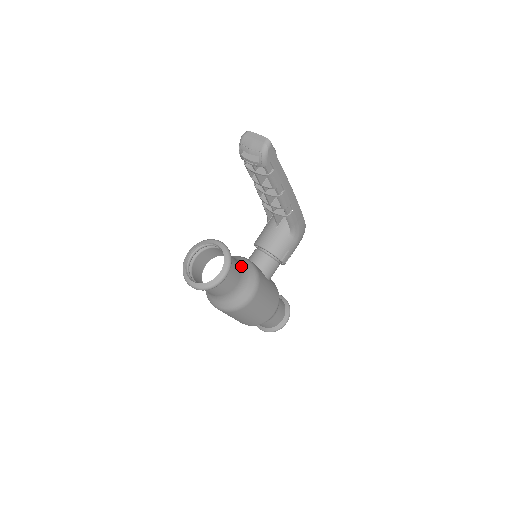
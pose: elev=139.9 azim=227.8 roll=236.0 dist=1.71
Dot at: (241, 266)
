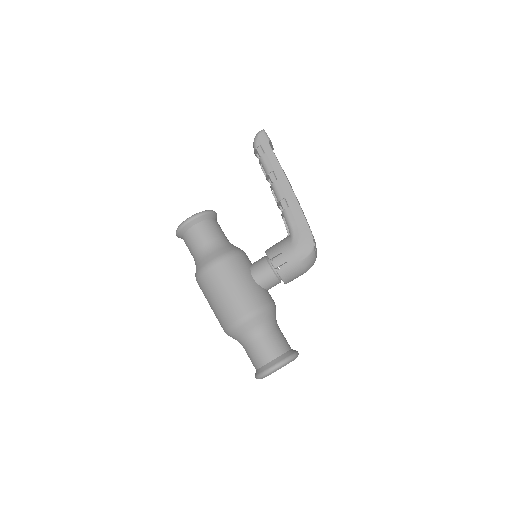
Dot at: (224, 240)
